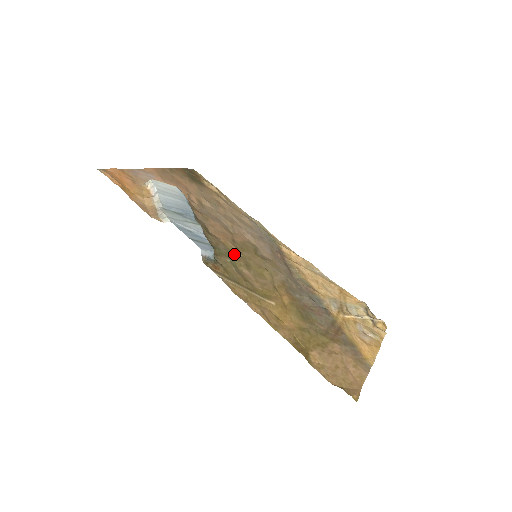
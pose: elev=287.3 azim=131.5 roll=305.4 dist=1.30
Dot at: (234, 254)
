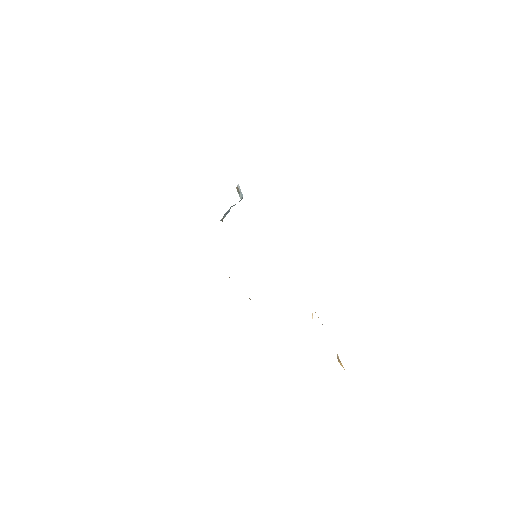
Dot at: occluded
